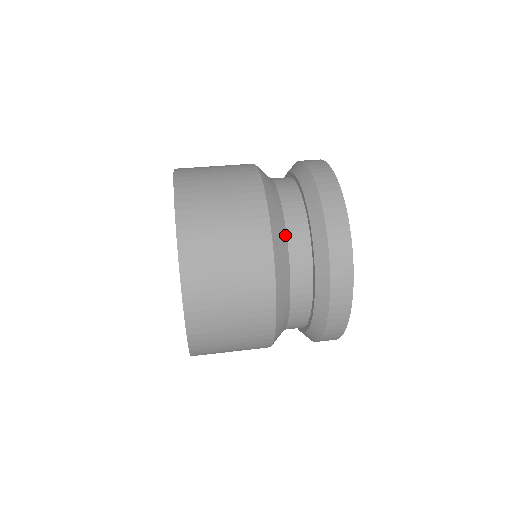
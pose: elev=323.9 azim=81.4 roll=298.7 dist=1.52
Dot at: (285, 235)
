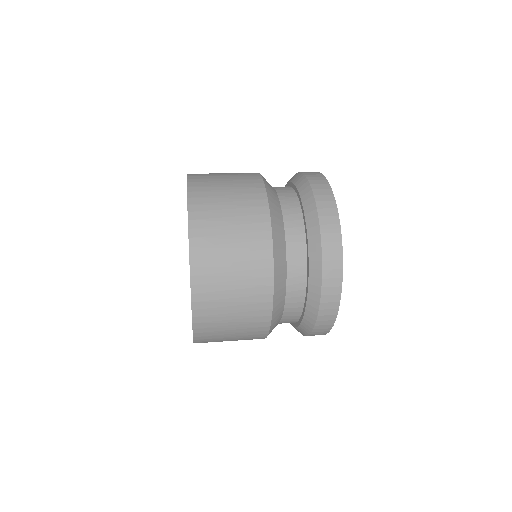
Dot at: (285, 253)
